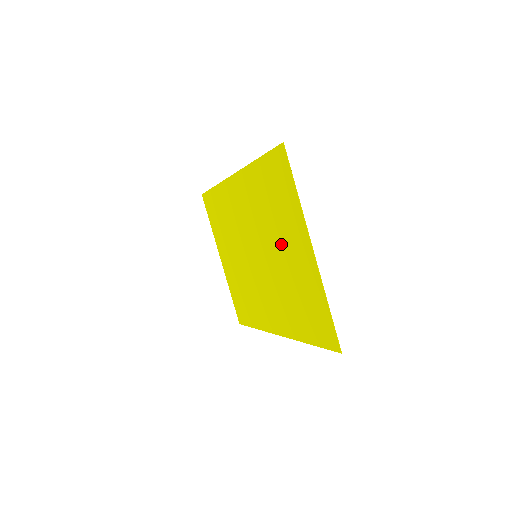
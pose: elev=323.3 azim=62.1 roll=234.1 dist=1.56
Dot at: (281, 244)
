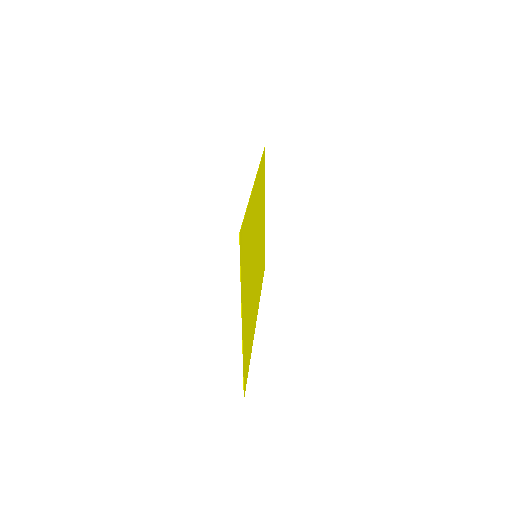
Dot at: (248, 283)
